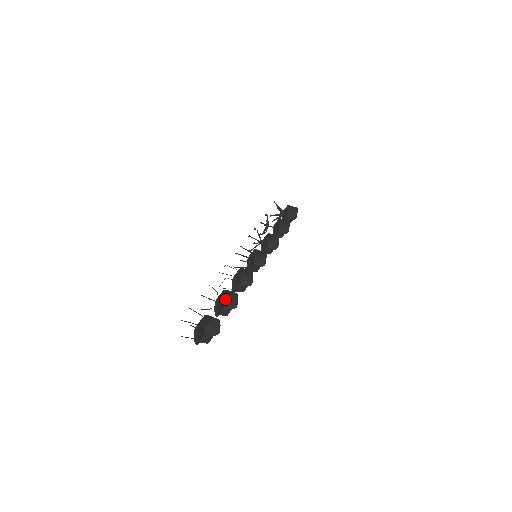
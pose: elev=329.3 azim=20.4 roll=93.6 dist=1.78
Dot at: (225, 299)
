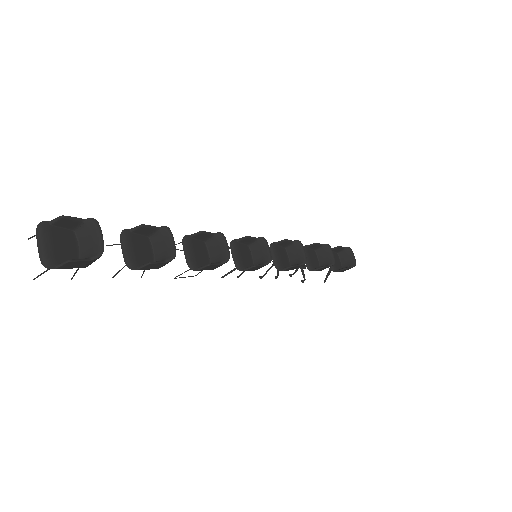
Dot at: (154, 250)
